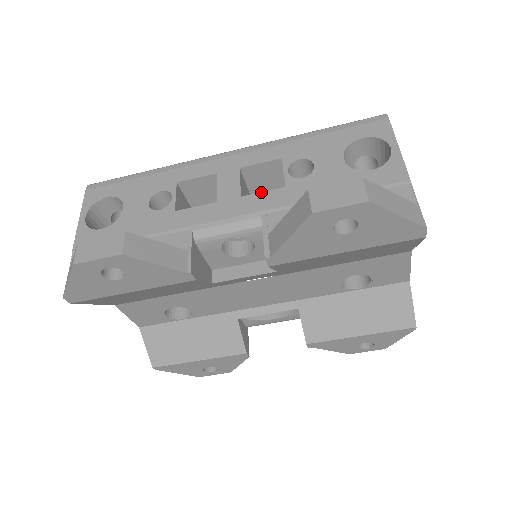
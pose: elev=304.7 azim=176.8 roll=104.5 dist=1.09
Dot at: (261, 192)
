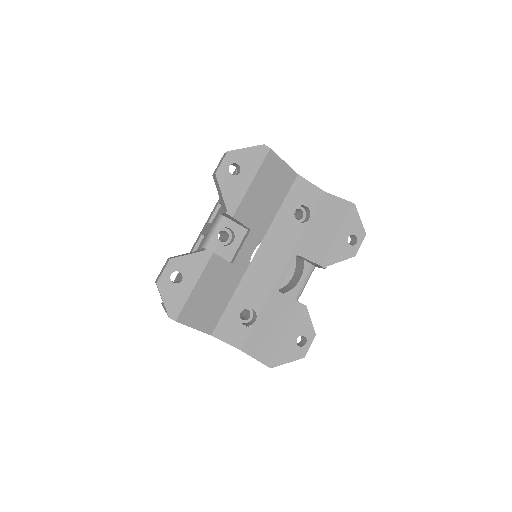
Dot at: (217, 213)
